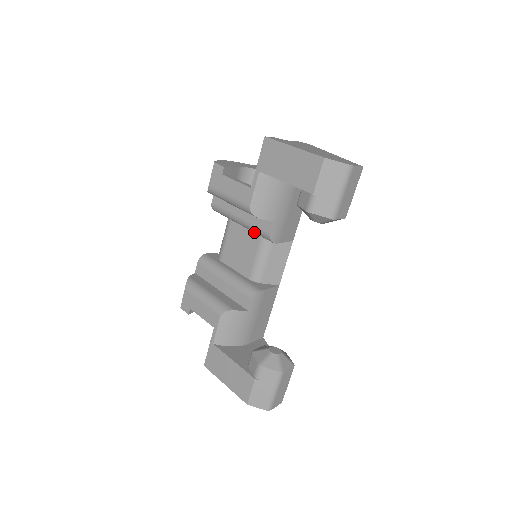
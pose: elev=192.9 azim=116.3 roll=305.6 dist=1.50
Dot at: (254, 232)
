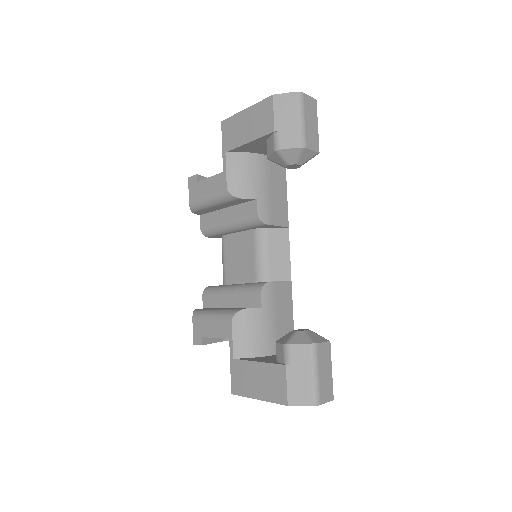
Dot at: (244, 227)
